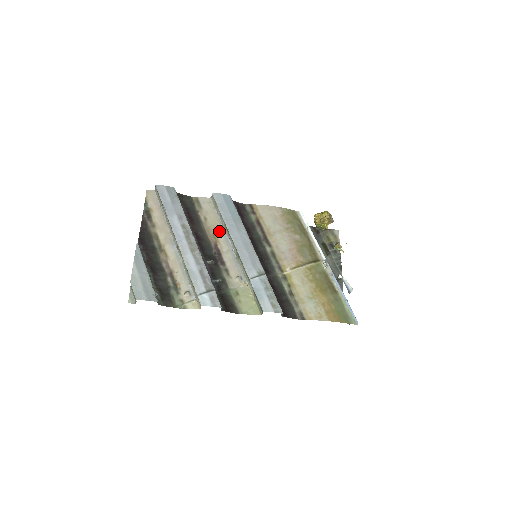
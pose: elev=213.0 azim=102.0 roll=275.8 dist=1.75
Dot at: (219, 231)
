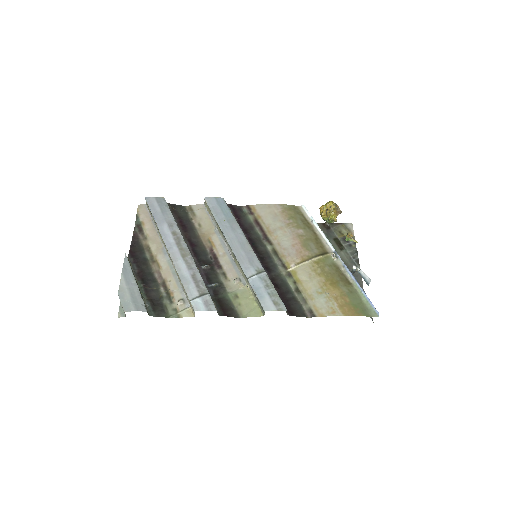
Dot at: (214, 235)
